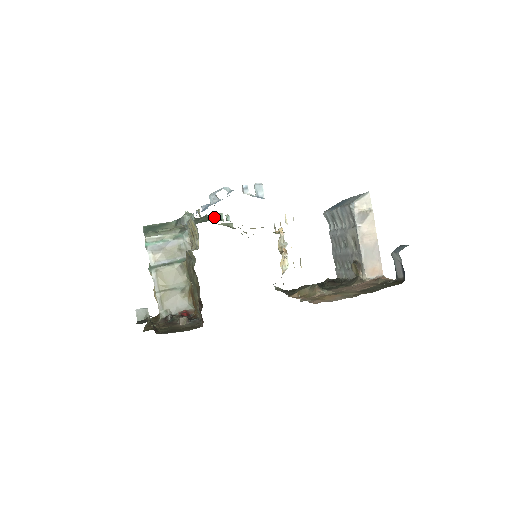
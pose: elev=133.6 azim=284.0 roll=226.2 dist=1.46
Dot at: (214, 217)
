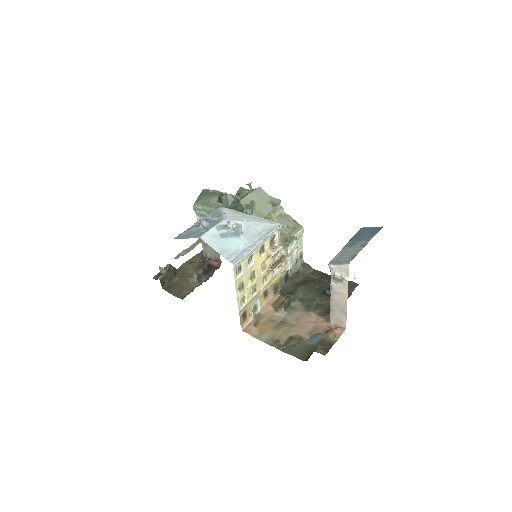
Dot at: (244, 206)
